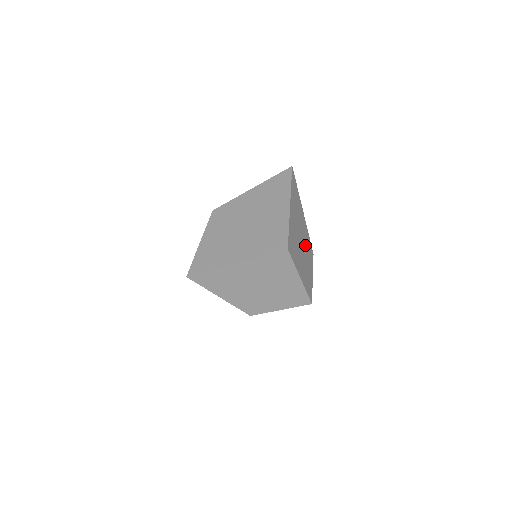
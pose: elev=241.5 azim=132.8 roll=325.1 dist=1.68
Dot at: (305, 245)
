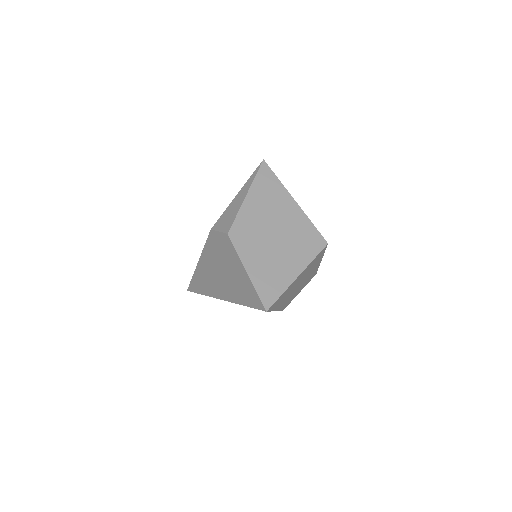
Dot at: occluded
